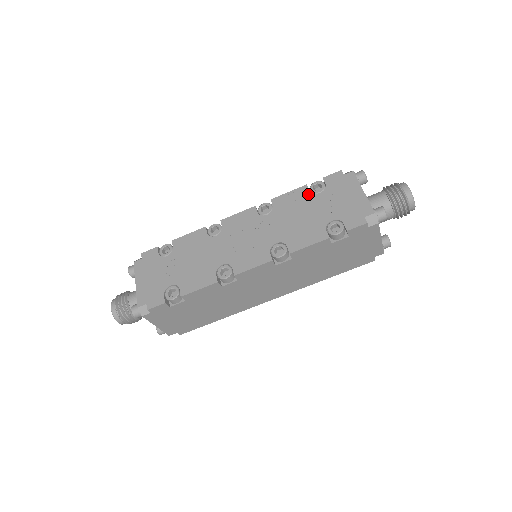
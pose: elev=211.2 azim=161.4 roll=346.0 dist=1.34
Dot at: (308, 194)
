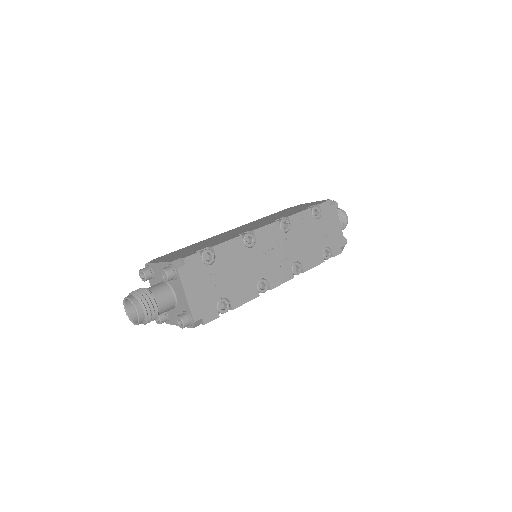
Dot at: (312, 218)
